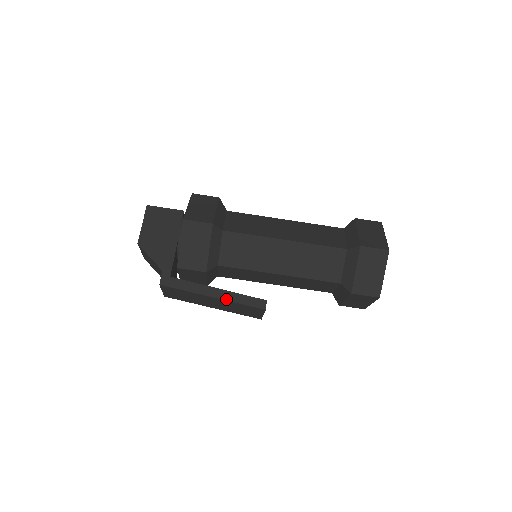
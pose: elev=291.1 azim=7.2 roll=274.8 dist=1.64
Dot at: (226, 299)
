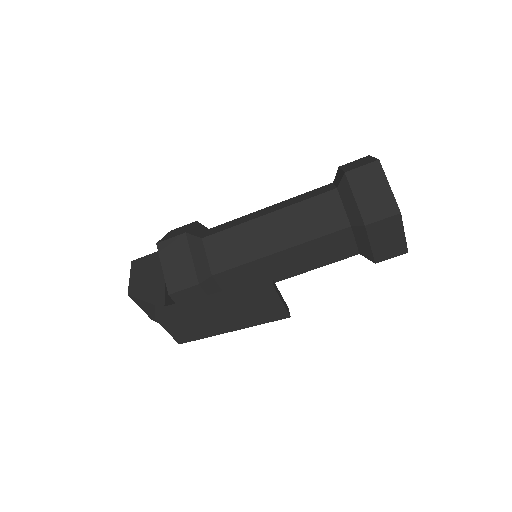
Dot at: (227, 298)
